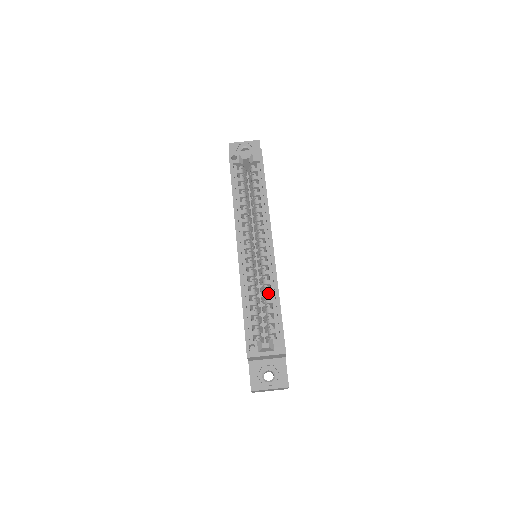
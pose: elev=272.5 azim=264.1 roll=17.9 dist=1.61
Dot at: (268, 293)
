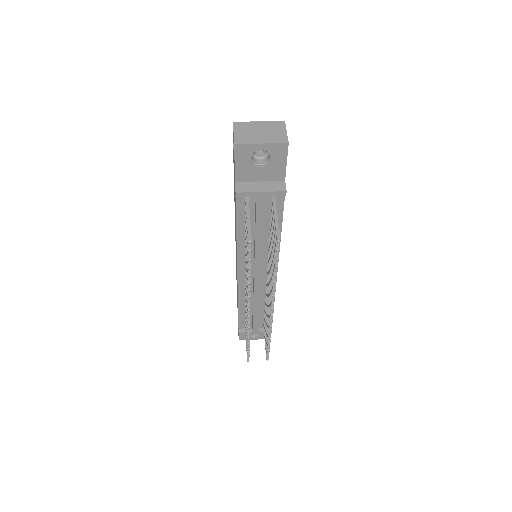
Dot at: occluded
